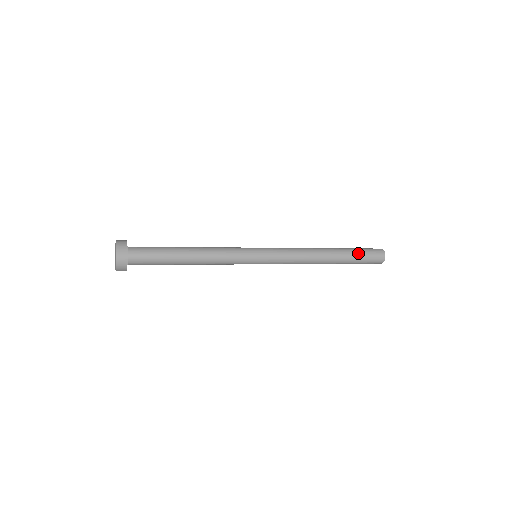
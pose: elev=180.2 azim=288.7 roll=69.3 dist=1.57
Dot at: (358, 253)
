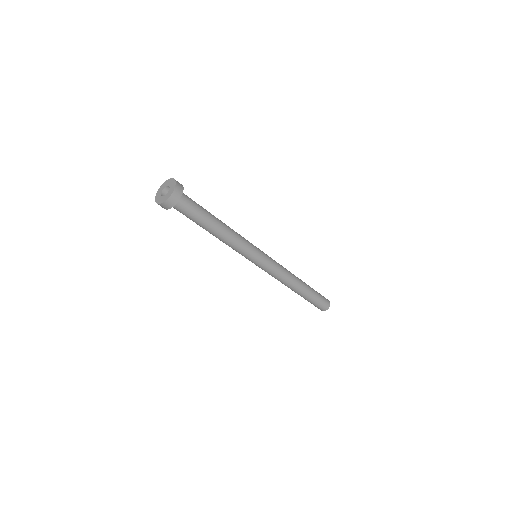
Dot at: occluded
